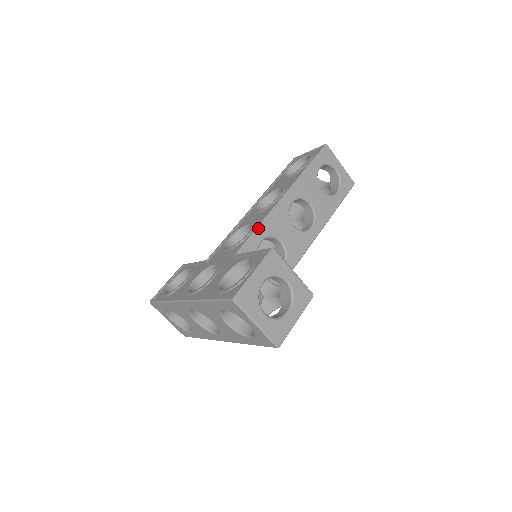
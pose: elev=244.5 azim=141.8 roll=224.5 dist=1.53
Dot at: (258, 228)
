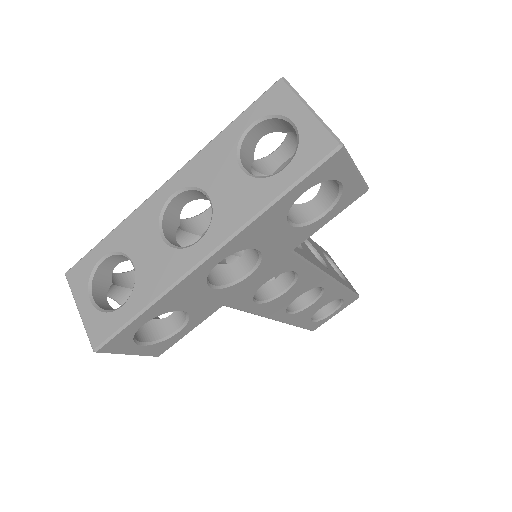
Dot at: occluded
